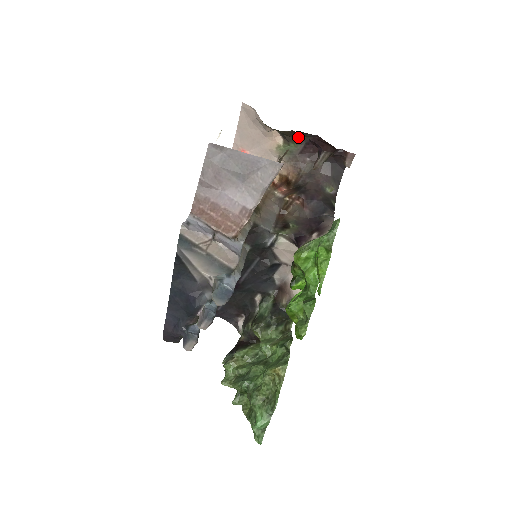
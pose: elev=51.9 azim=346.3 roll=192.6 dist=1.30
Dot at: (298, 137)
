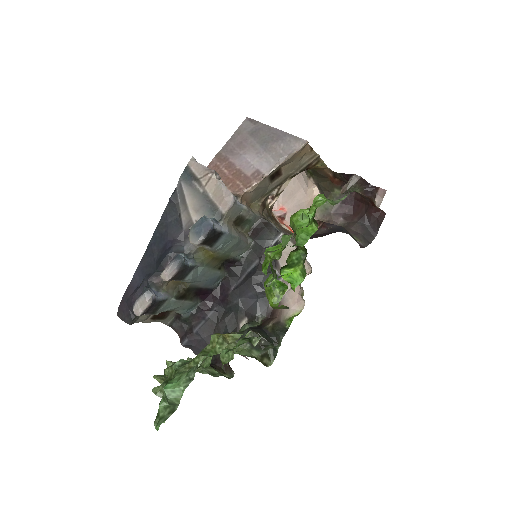
Dot at: (336, 192)
